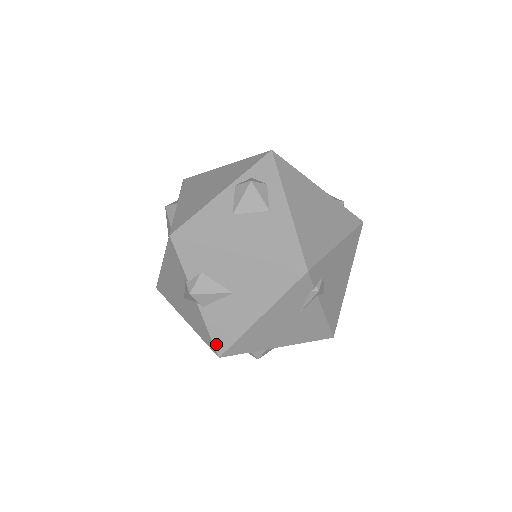
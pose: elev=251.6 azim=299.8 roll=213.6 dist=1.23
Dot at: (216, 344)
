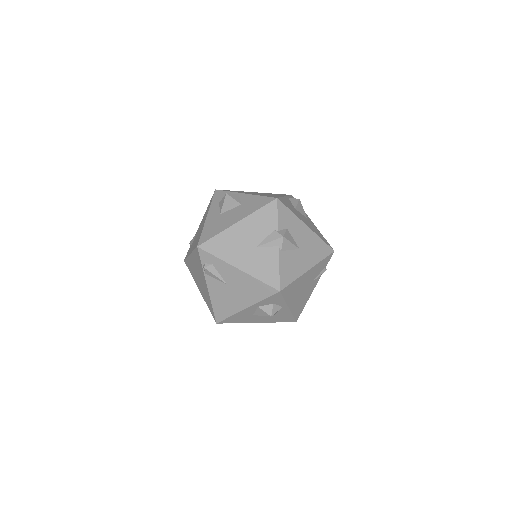
Dot at: (281, 280)
